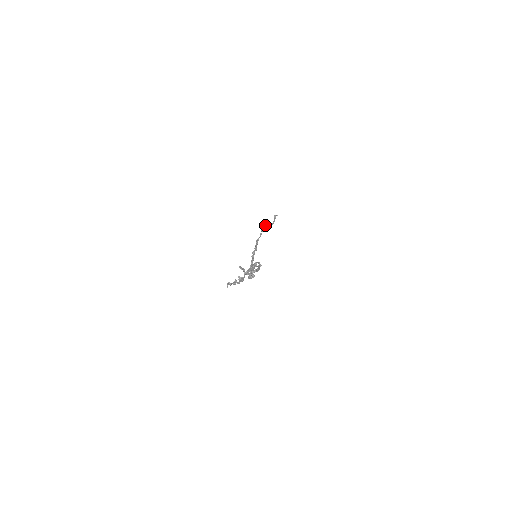
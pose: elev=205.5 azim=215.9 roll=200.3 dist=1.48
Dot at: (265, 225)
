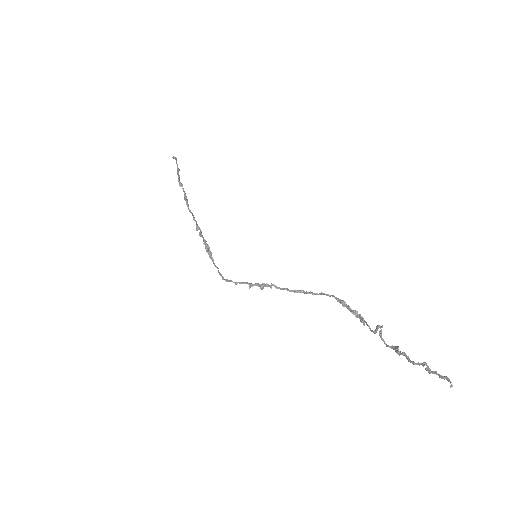
Dot at: (178, 174)
